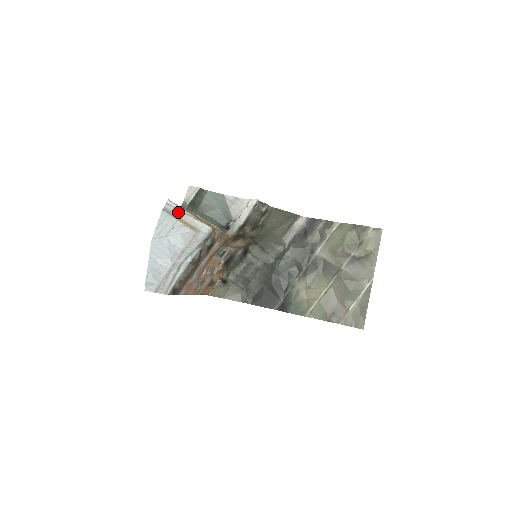
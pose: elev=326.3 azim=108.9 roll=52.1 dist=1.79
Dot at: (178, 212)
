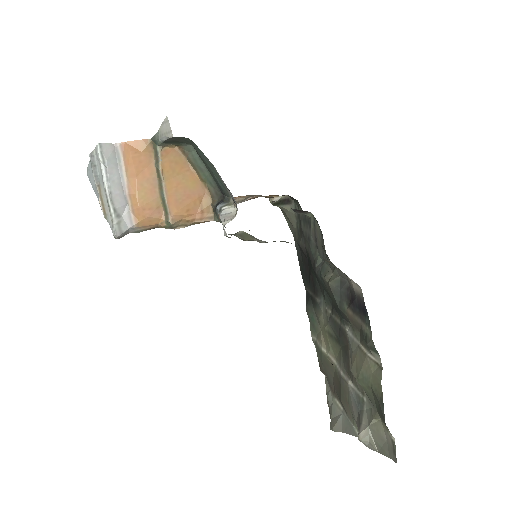
Dot at: (100, 175)
